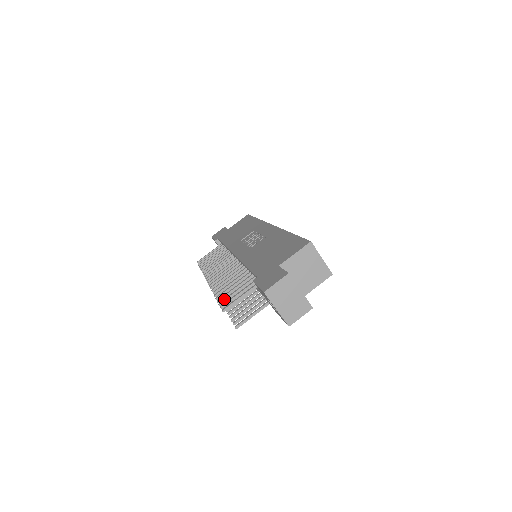
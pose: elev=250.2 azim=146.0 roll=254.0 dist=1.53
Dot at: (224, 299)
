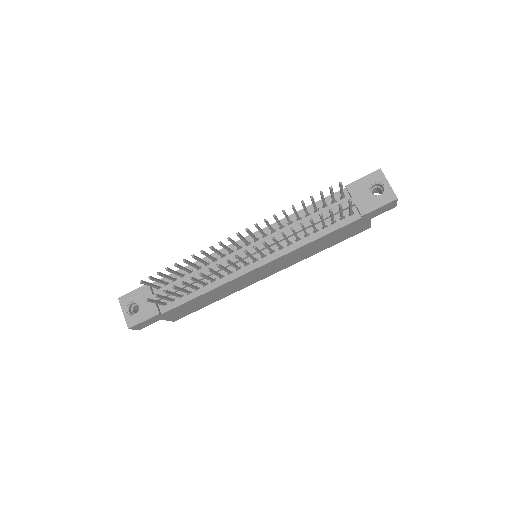
Dot at: occluded
